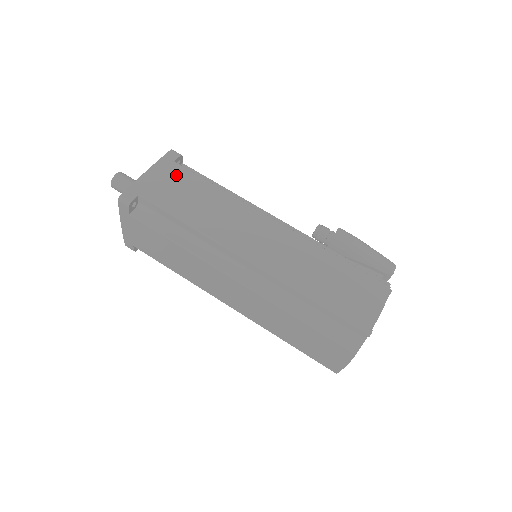
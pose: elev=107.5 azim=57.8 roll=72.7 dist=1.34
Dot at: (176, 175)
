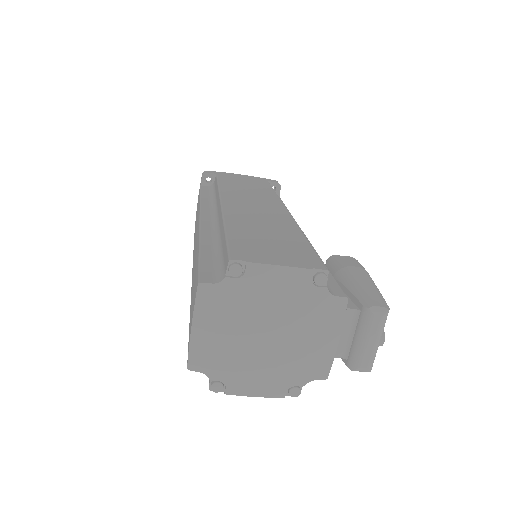
Dot at: (257, 181)
